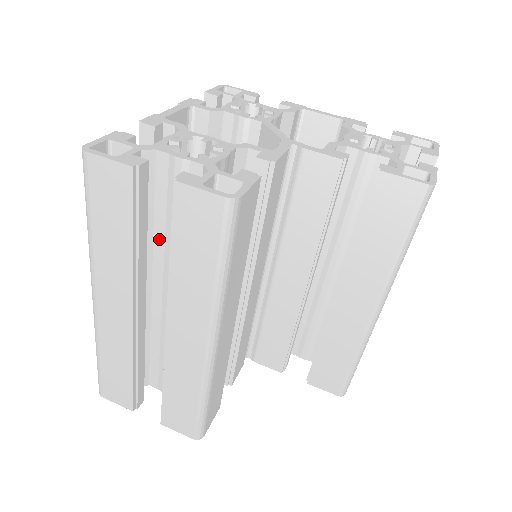
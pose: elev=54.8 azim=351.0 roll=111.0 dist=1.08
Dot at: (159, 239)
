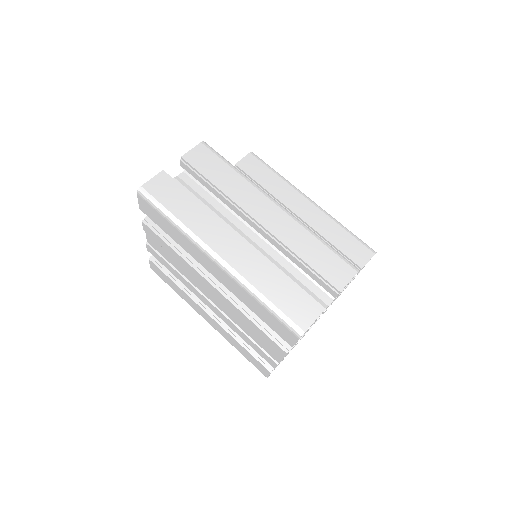
Dot at: occluded
